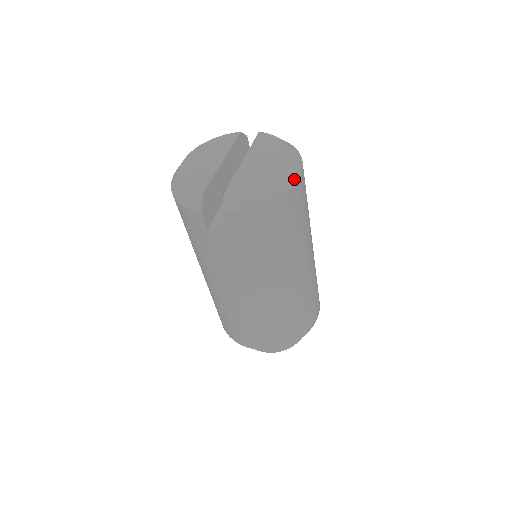
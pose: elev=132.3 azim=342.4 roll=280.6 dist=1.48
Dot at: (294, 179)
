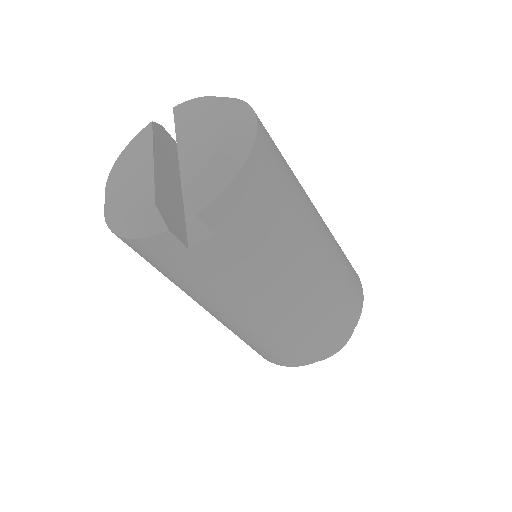
Dot at: (253, 123)
